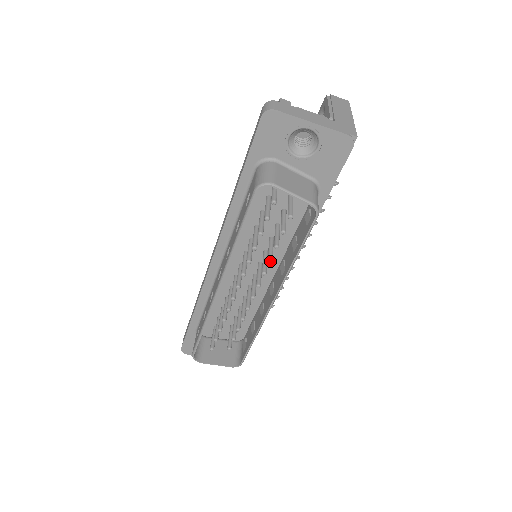
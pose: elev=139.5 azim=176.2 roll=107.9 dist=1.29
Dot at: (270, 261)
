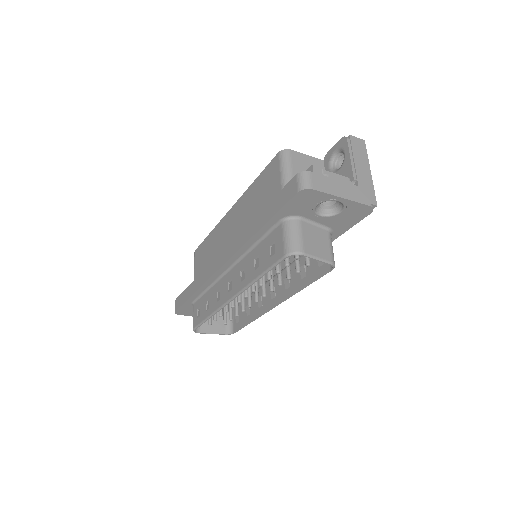
Dot at: (280, 285)
